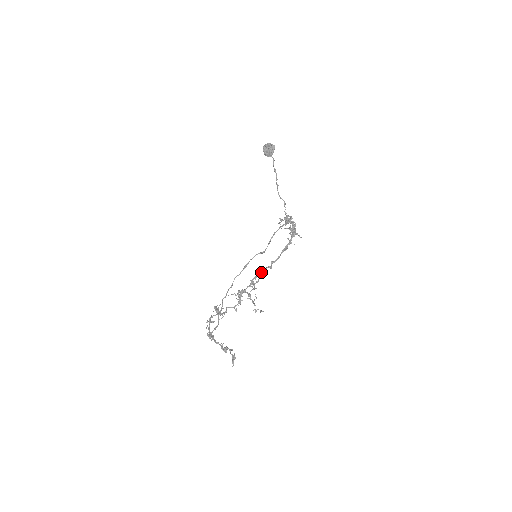
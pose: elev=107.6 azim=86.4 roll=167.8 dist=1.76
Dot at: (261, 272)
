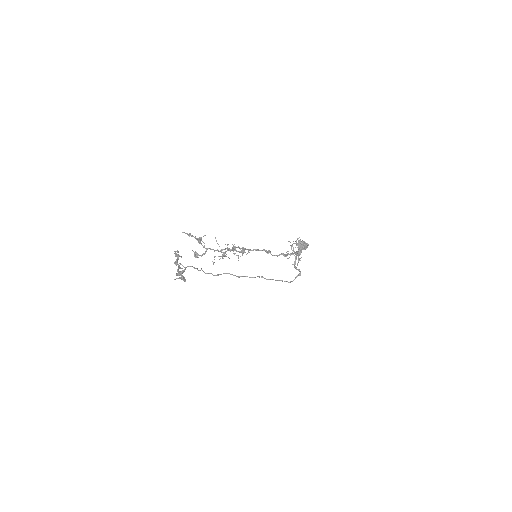
Dot at: (255, 249)
